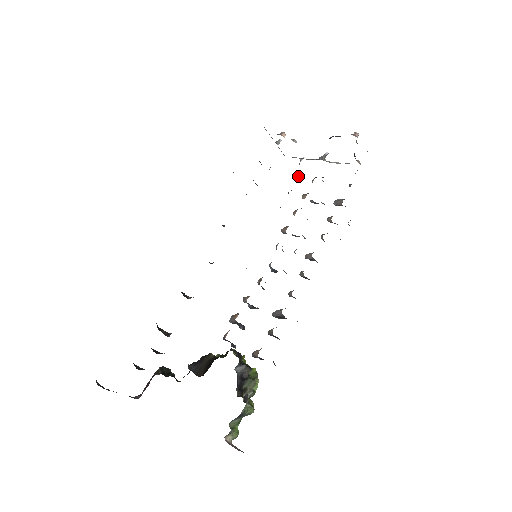
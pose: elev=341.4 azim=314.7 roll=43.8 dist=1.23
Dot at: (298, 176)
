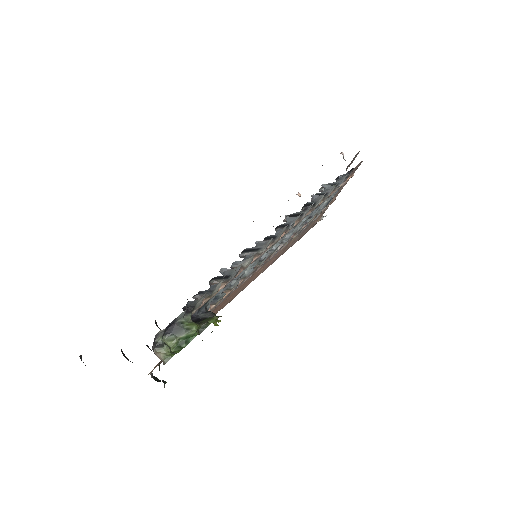
Dot at: occluded
